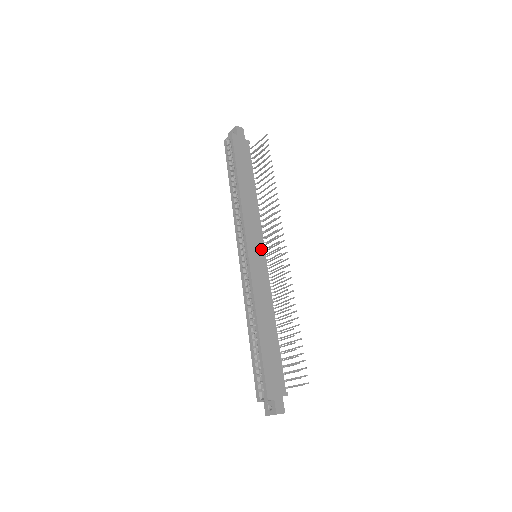
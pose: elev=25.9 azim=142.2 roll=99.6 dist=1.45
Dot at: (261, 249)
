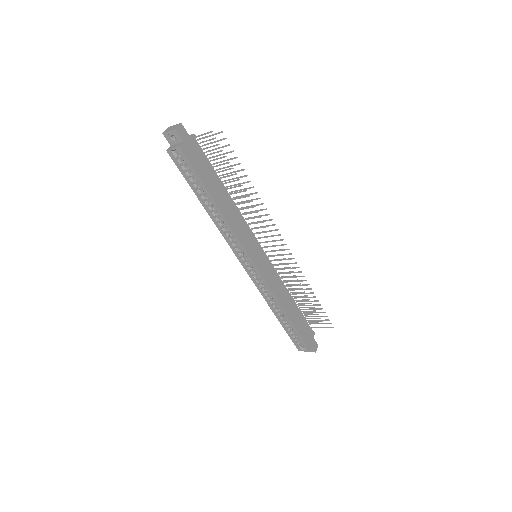
Dot at: (259, 249)
